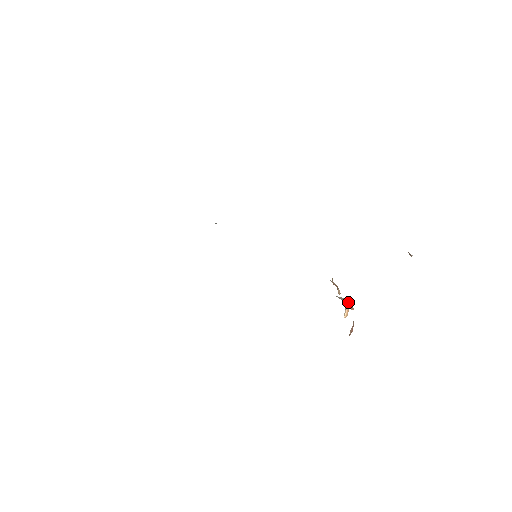
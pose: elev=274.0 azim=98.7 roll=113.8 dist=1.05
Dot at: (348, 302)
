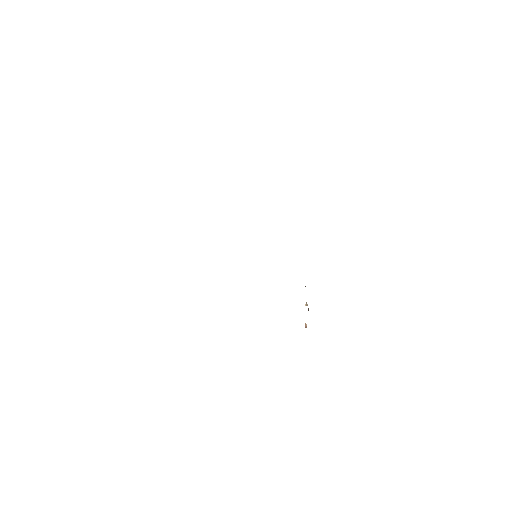
Dot at: (307, 304)
